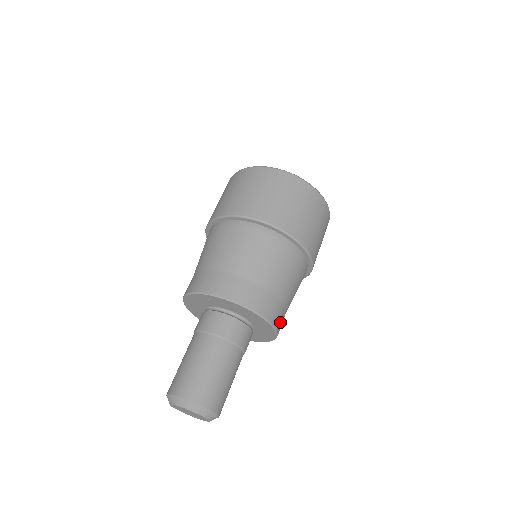
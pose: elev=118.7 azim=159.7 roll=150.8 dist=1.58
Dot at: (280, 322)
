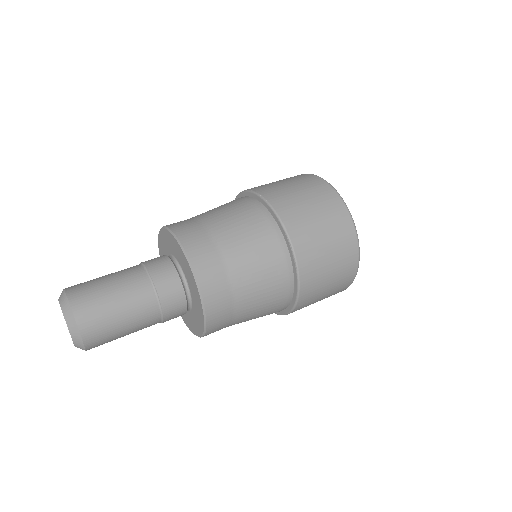
Dot at: (204, 263)
